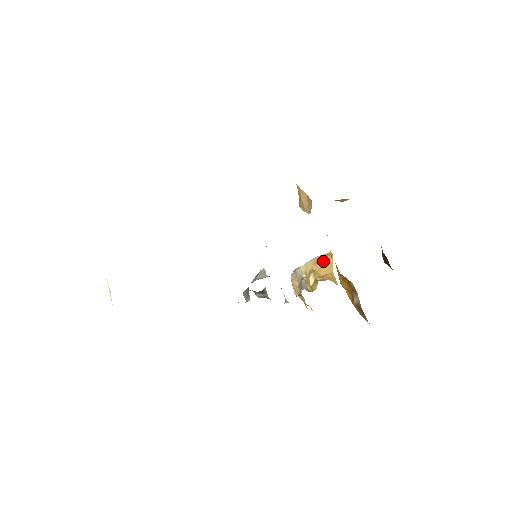
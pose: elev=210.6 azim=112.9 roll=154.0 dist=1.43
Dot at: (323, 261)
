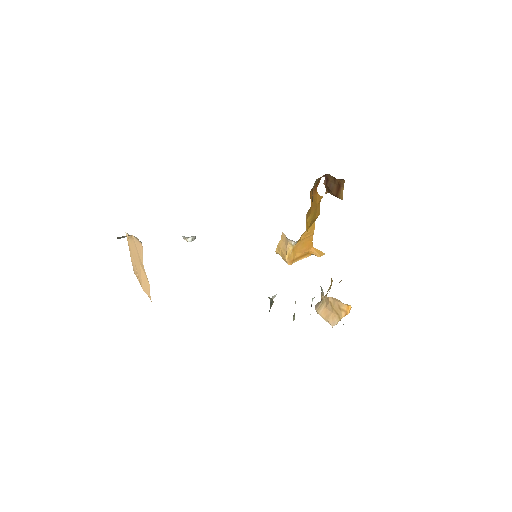
Dot at: occluded
